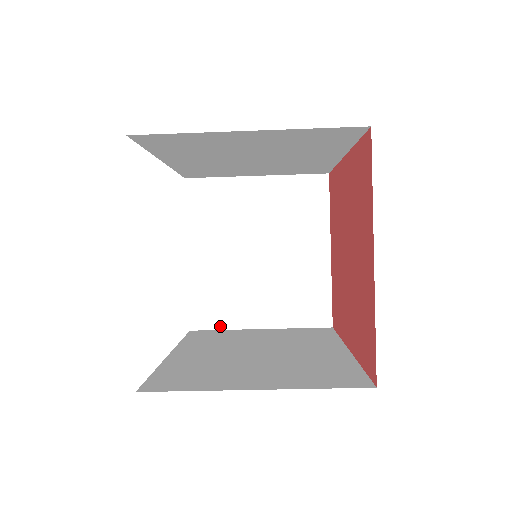
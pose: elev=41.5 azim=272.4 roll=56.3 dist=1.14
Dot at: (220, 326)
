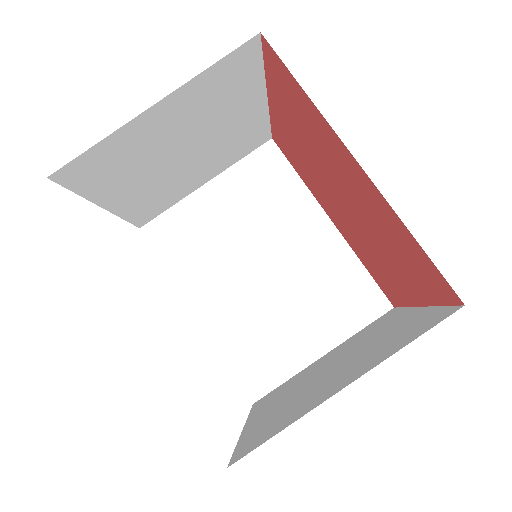
Dot at: (278, 431)
